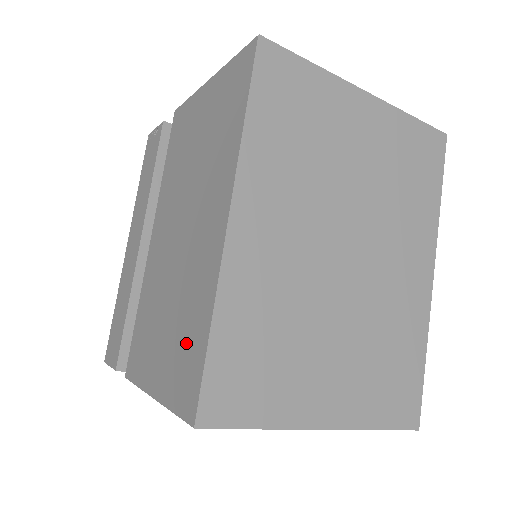
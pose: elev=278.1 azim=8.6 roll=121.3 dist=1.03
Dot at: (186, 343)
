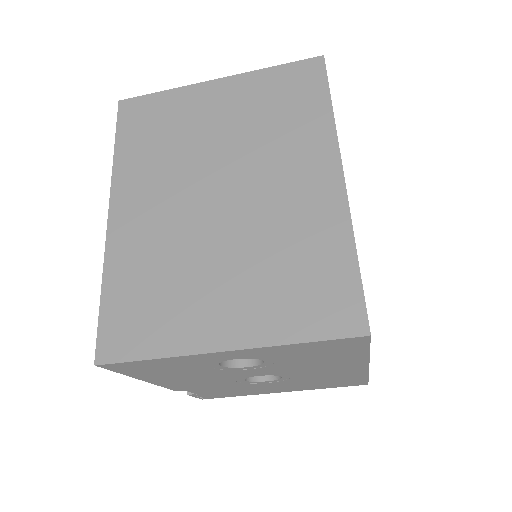
Dot at: occluded
